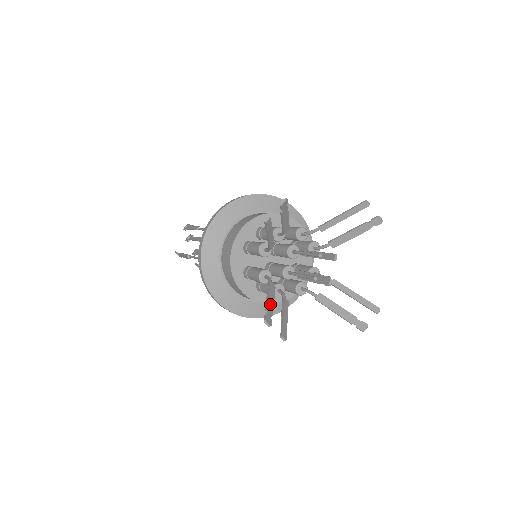
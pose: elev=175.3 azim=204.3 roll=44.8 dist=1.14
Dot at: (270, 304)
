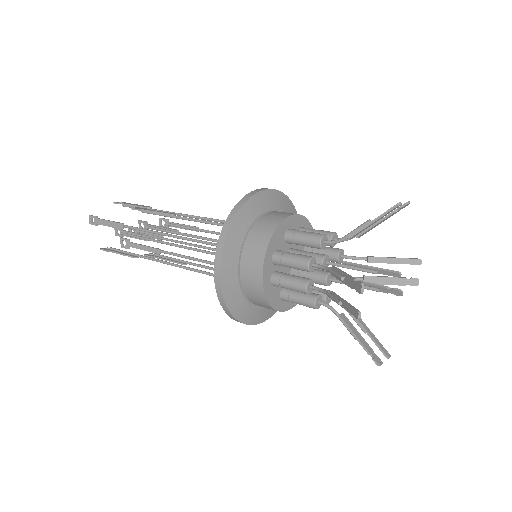
Dot at: (362, 341)
